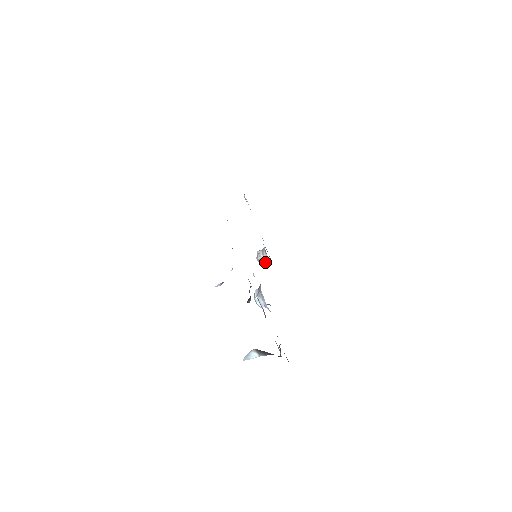
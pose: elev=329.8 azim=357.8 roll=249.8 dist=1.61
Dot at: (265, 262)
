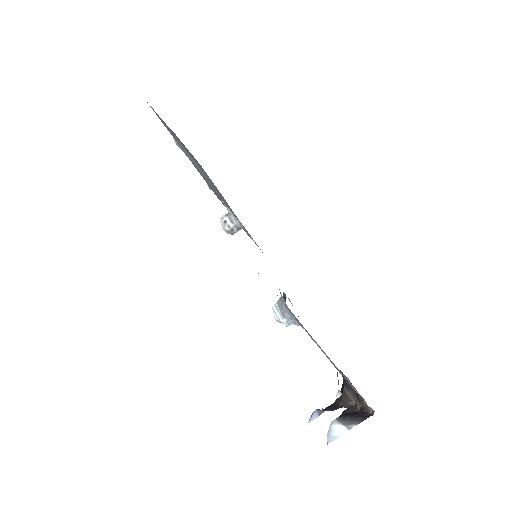
Dot at: (237, 230)
